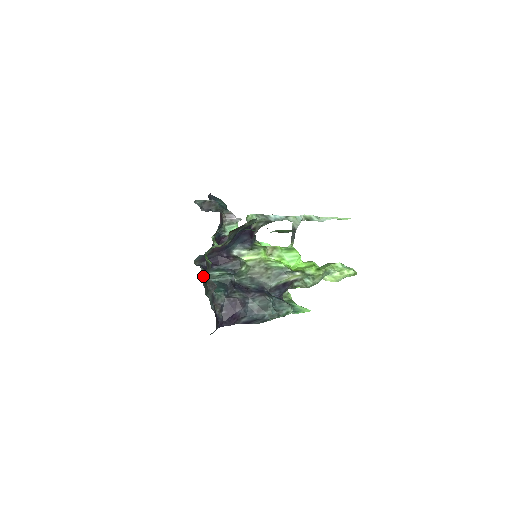
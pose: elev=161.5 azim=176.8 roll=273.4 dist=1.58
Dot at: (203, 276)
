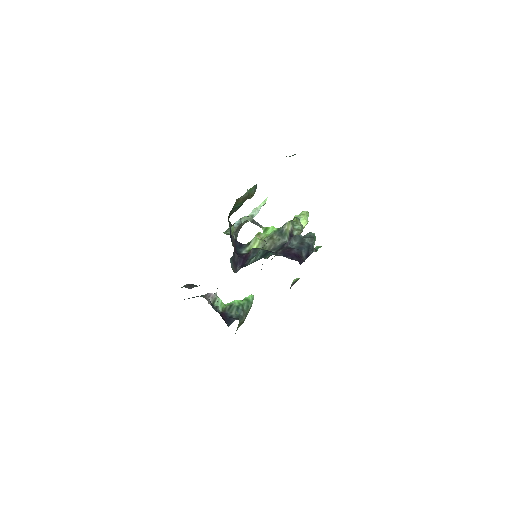
Dot at: occluded
